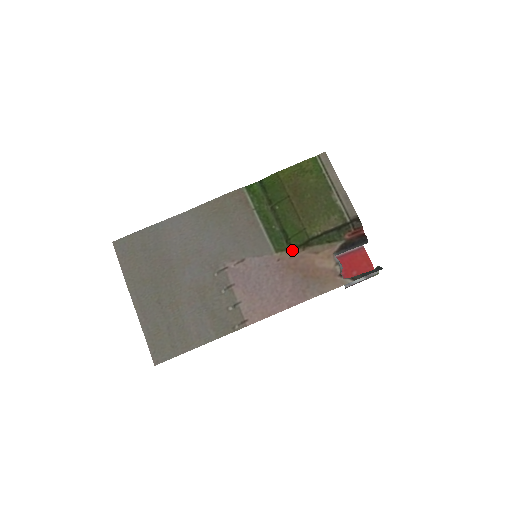
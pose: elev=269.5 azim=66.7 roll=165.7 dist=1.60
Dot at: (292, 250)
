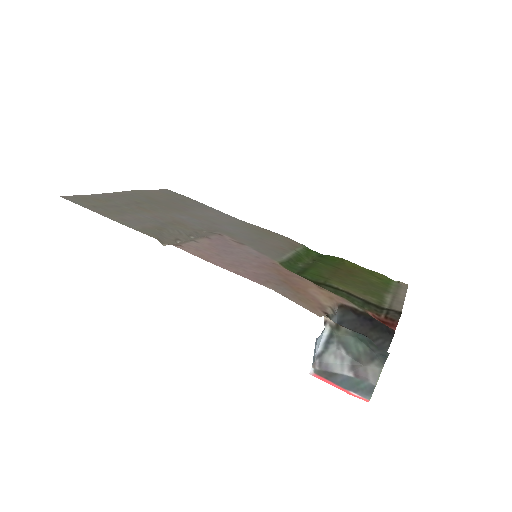
Dot at: occluded
